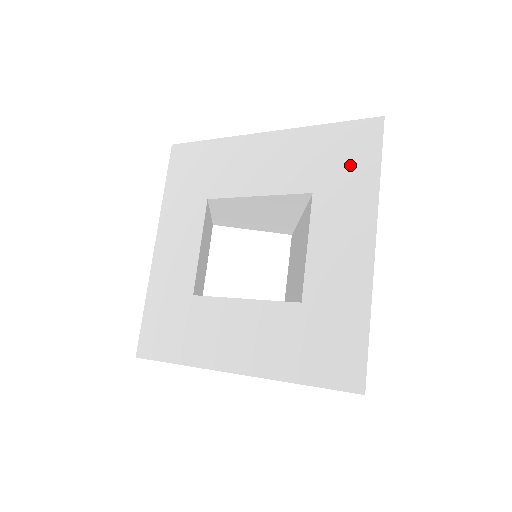
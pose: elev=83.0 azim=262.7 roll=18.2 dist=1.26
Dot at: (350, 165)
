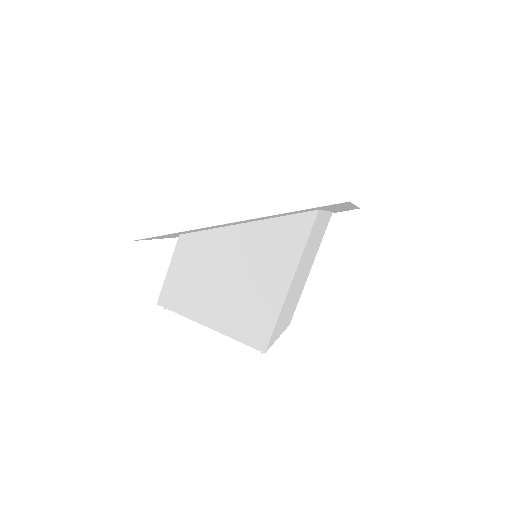
Dot at: occluded
